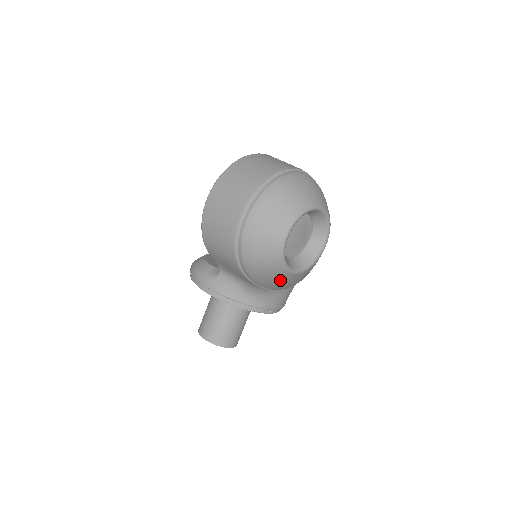
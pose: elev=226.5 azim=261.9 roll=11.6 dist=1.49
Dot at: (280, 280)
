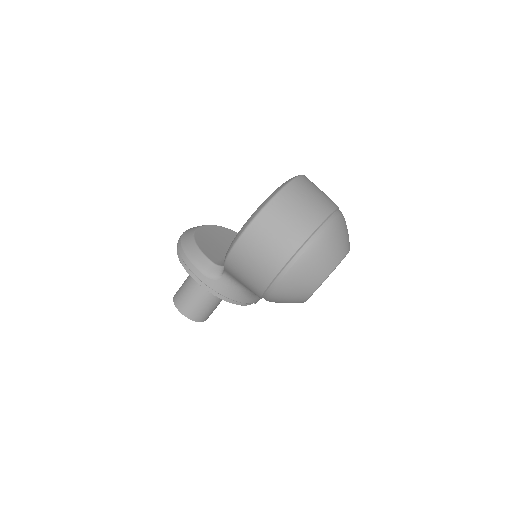
Dot at: occluded
